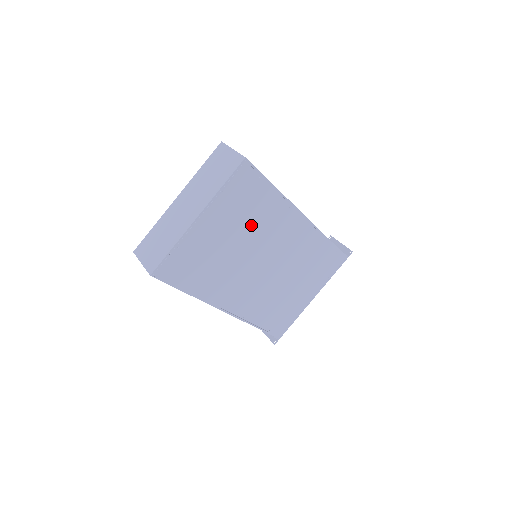
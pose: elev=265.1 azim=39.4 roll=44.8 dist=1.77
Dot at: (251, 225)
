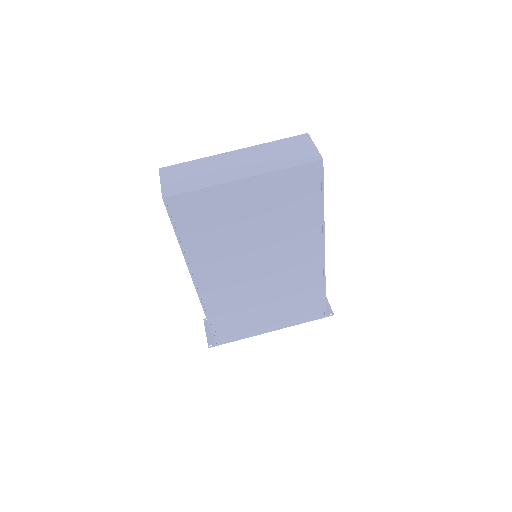
Dot at: (279, 223)
